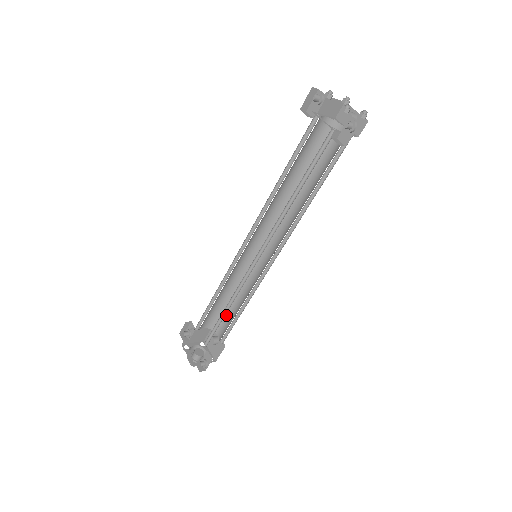
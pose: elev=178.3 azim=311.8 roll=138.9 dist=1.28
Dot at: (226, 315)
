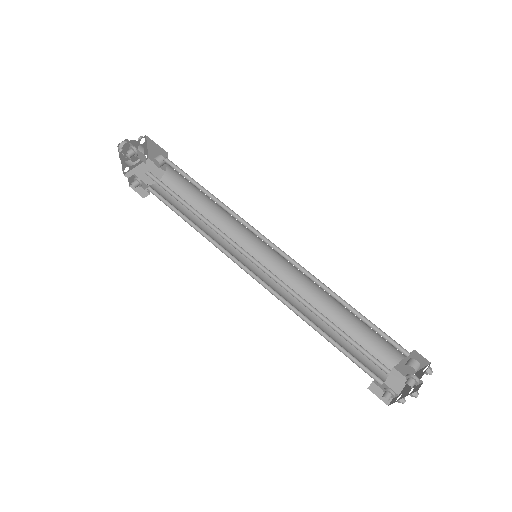
Dot at: (189, 182)
